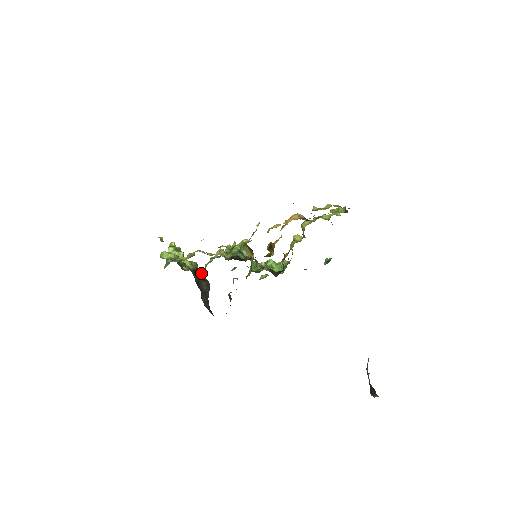
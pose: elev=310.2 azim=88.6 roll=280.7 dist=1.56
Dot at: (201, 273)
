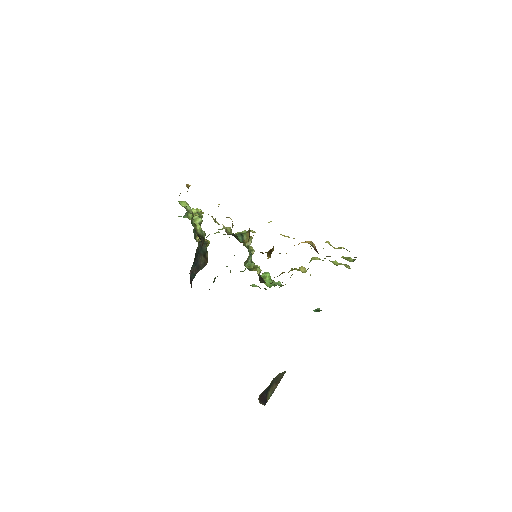
Dot at: occluded
